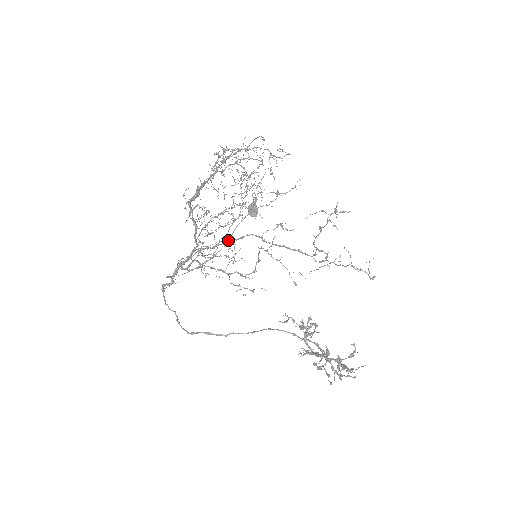
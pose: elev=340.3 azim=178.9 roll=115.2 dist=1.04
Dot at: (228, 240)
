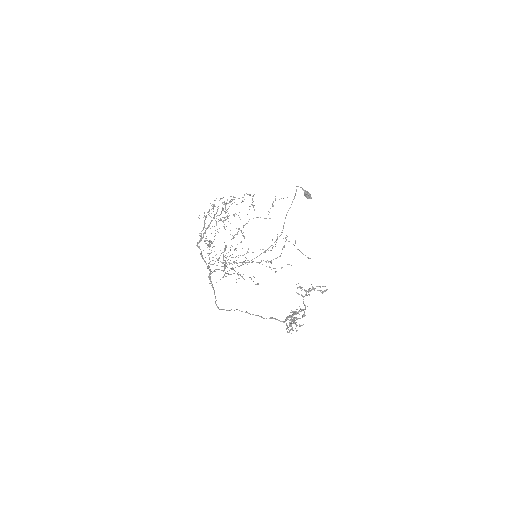
Dot at: (209, 266)
